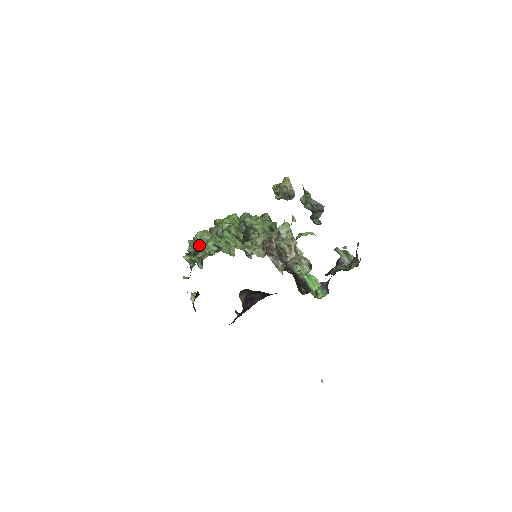
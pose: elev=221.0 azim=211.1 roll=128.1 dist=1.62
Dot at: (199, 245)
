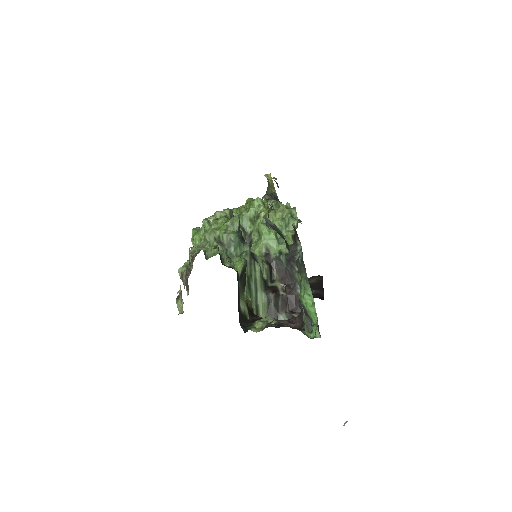
Dot at: occluded
